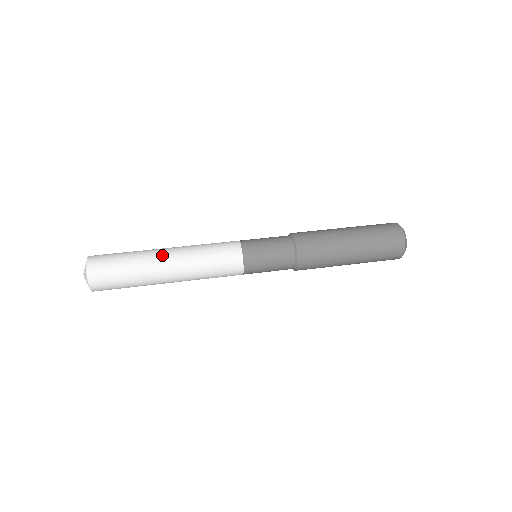
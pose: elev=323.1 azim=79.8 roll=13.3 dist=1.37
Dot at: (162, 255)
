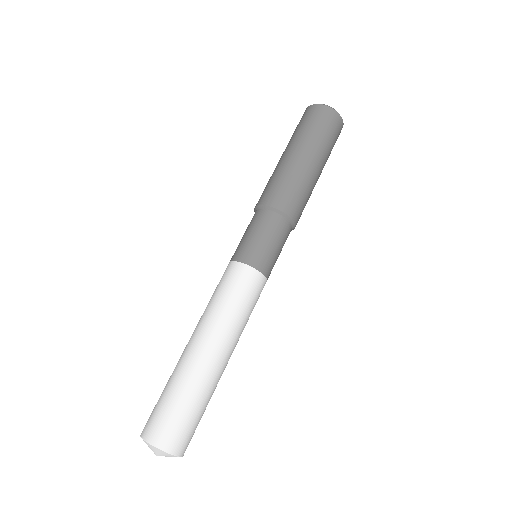
Dot at: (193, 350)
